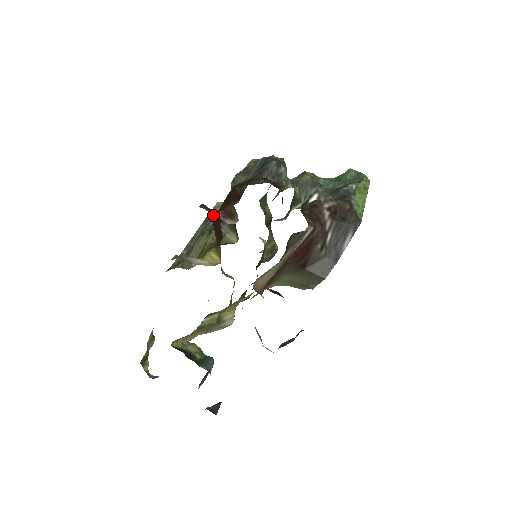
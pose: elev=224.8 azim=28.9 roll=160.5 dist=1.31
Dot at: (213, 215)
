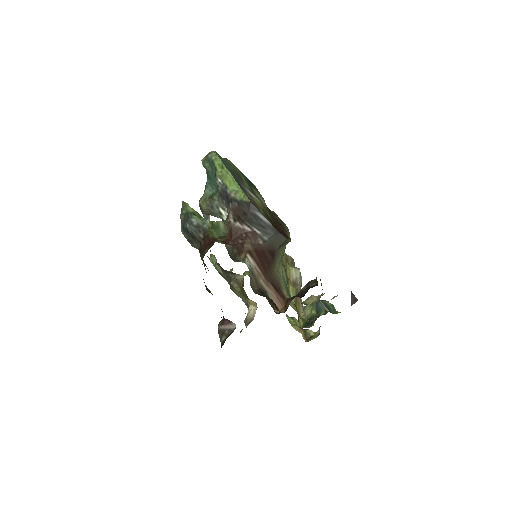
Dot at: (219, 270)
